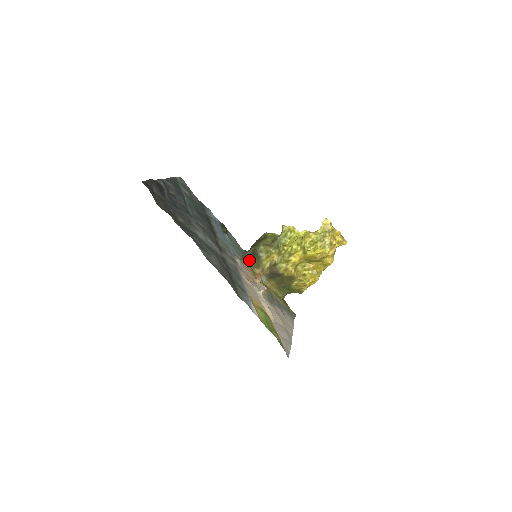
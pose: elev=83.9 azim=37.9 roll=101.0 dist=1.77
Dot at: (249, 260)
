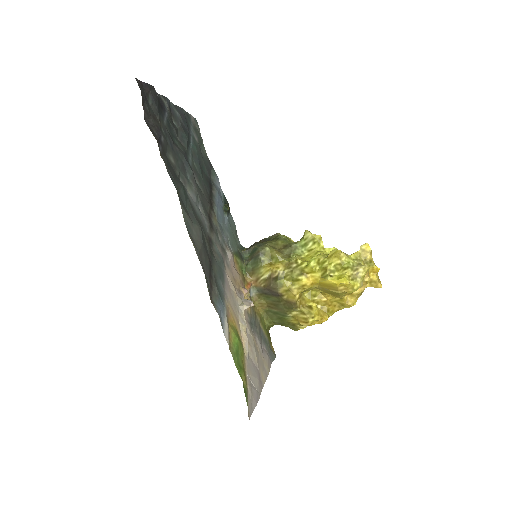
Dot at: (243, 260)
